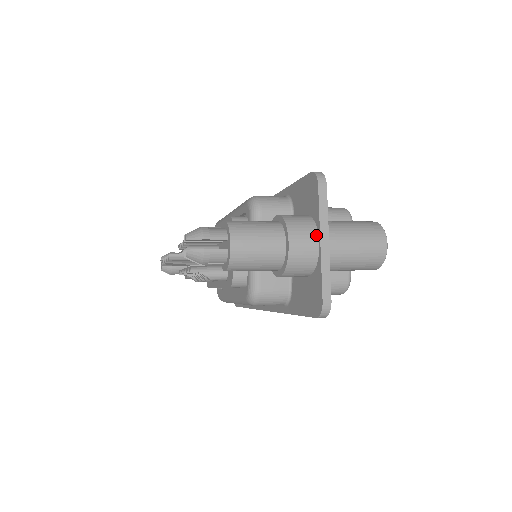
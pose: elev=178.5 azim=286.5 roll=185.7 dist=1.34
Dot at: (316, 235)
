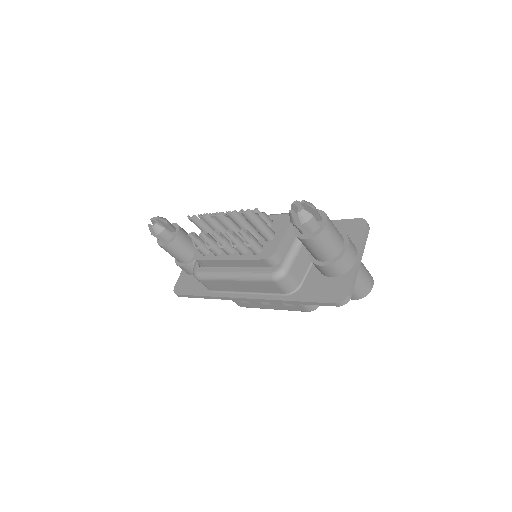
Dot at: (357, 253)
